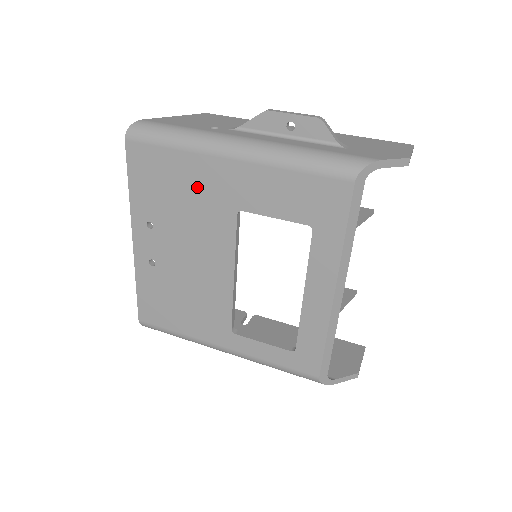
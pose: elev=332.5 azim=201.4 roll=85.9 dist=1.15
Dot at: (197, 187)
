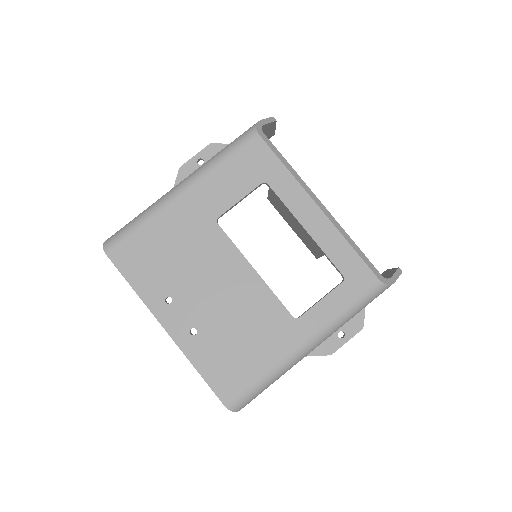
Dot at: (178, 234)
